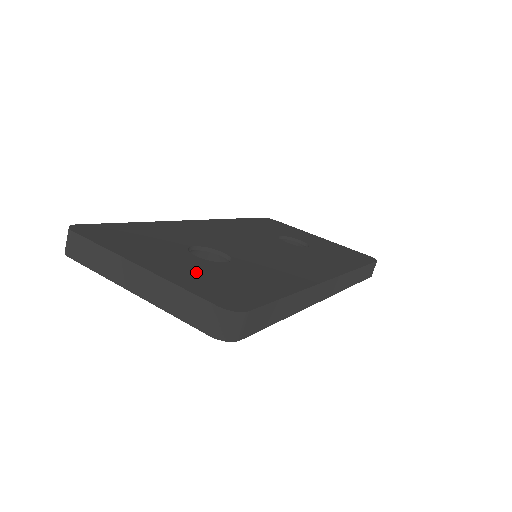
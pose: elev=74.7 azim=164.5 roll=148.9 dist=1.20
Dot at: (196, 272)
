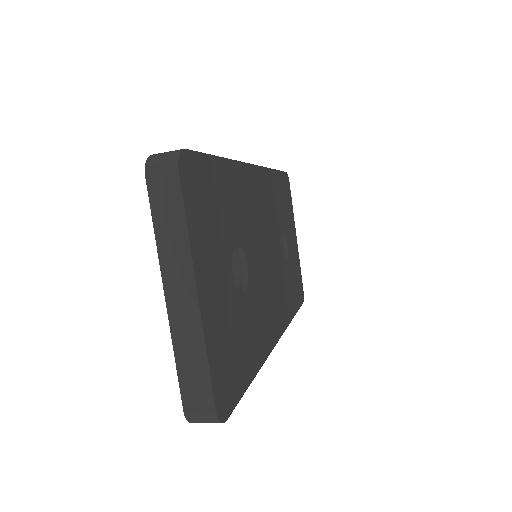
Dot at: (224, 320)
